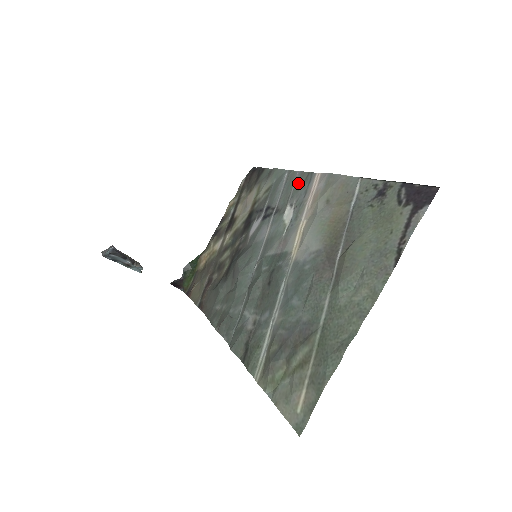
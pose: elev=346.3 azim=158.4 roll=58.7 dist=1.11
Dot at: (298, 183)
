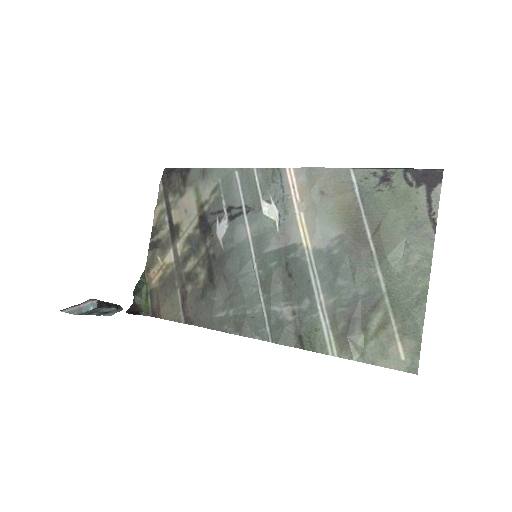
Dot at: (264, 180)
